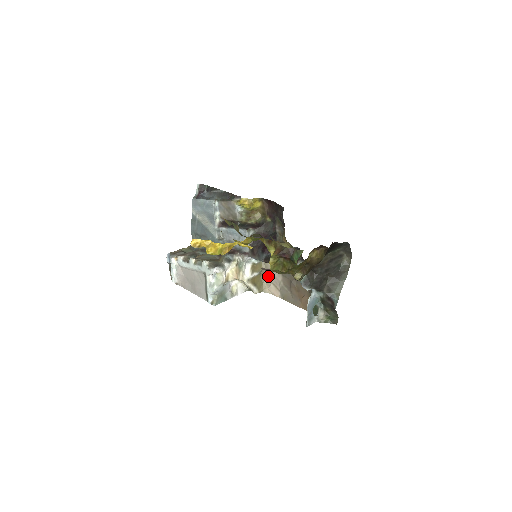
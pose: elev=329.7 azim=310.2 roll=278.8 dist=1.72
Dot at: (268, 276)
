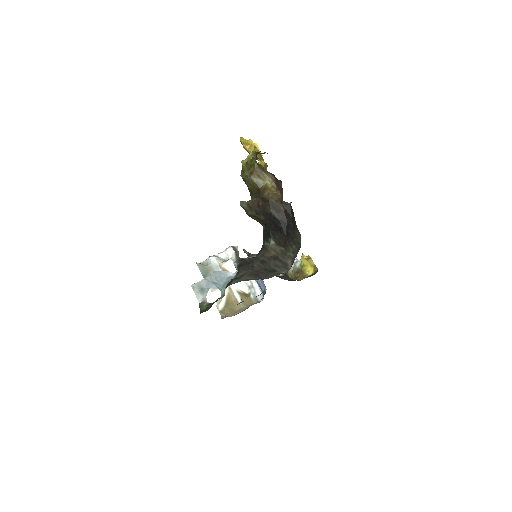
Dot at: occluded
